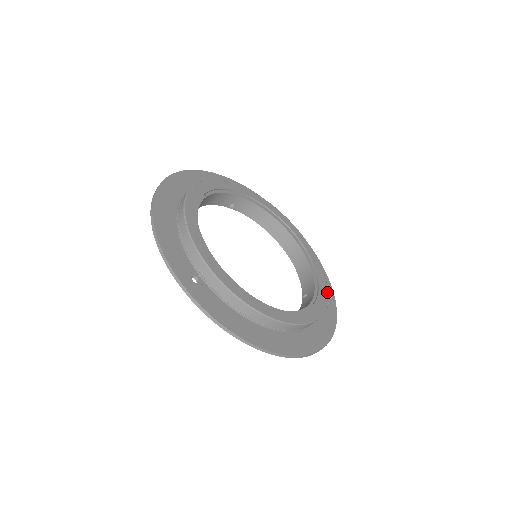
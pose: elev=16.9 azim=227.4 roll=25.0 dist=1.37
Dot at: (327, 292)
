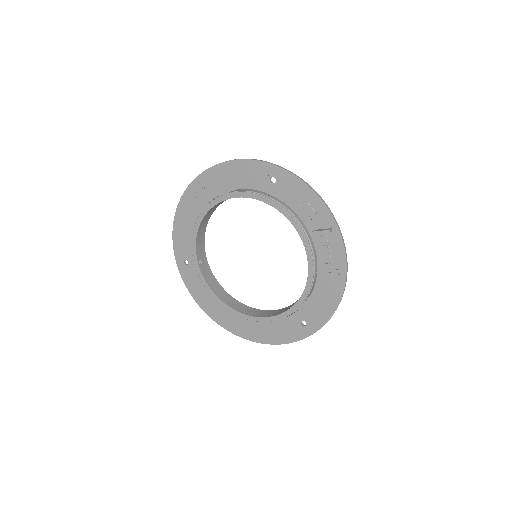
Dot at: occluded
